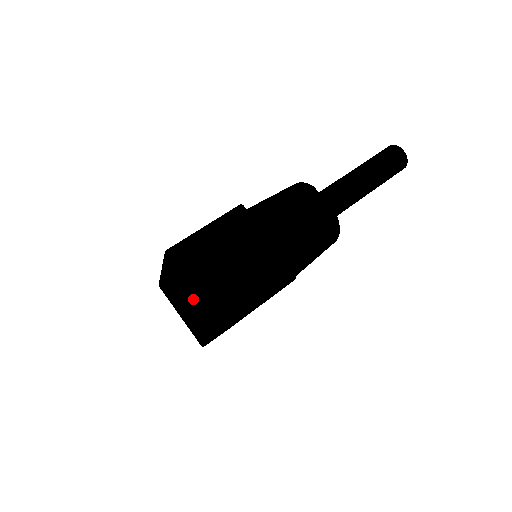
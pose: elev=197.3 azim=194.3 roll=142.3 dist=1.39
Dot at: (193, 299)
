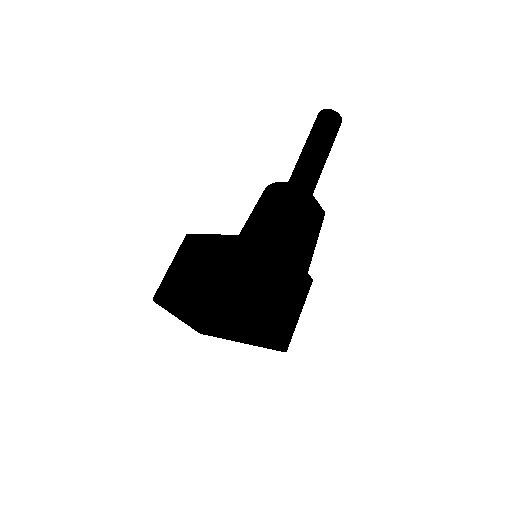
Dot at: (254, 335)
